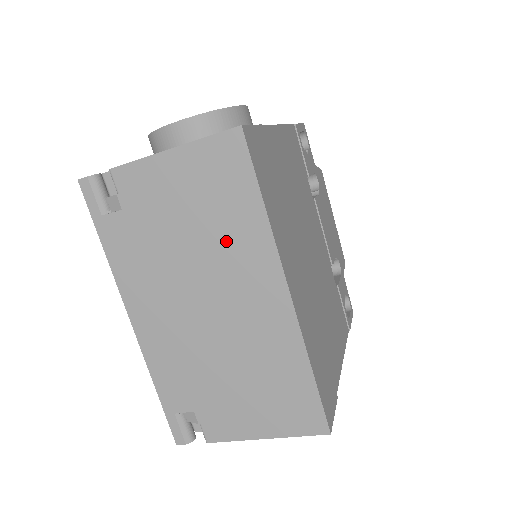
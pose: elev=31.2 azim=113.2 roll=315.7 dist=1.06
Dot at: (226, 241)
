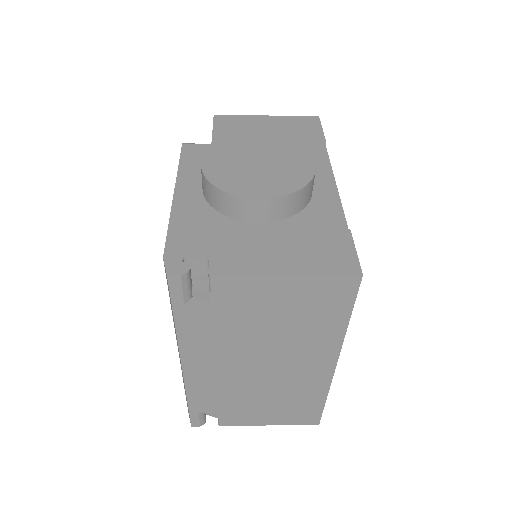
Dot at: (303, 336)
